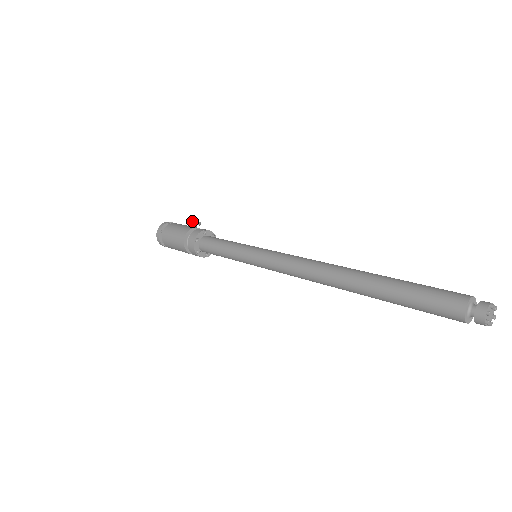
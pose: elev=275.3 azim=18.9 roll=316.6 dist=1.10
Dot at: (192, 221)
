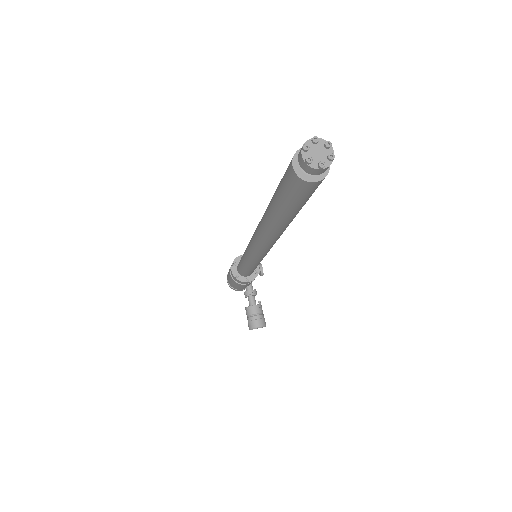
Dot at: (259, 264)
